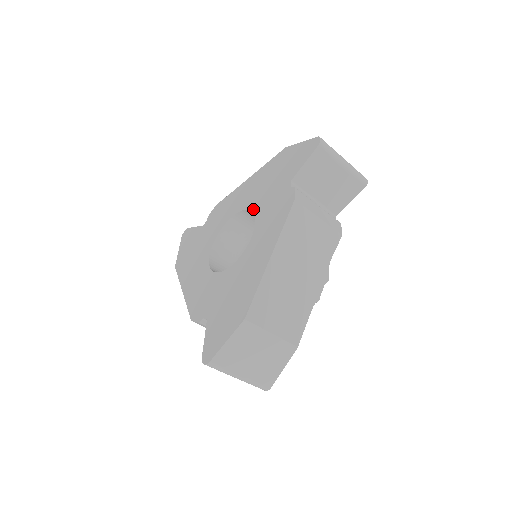
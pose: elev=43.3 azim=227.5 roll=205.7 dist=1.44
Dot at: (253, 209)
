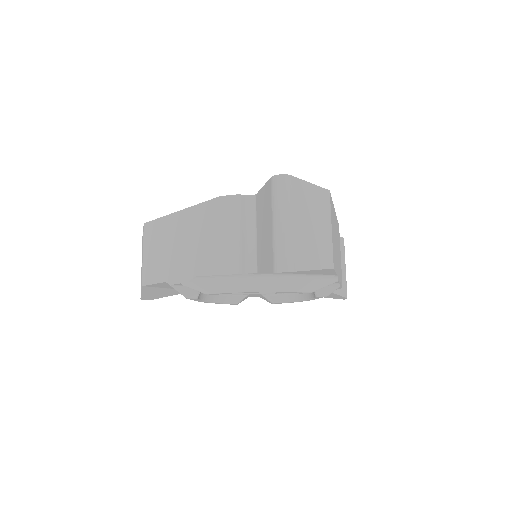
Dot at: occluded
